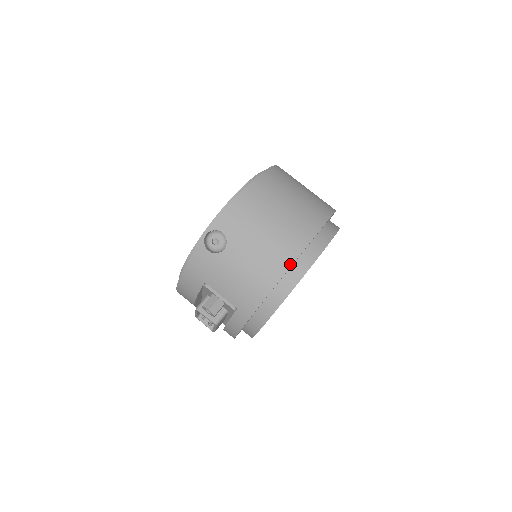
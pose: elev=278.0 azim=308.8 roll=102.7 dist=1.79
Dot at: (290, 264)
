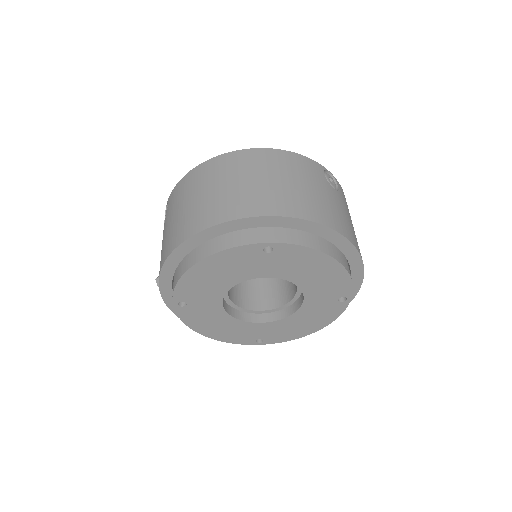
Dot at: (170, 253)
